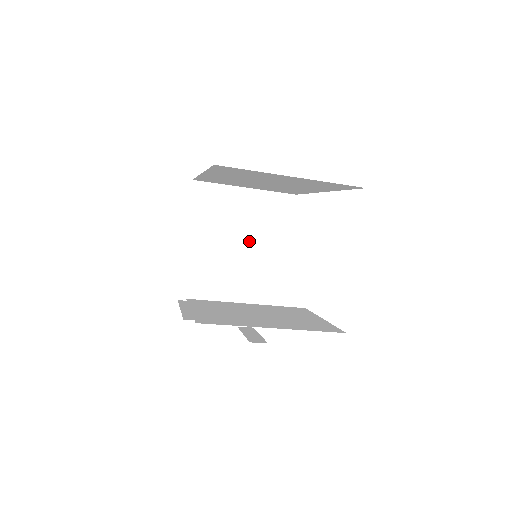
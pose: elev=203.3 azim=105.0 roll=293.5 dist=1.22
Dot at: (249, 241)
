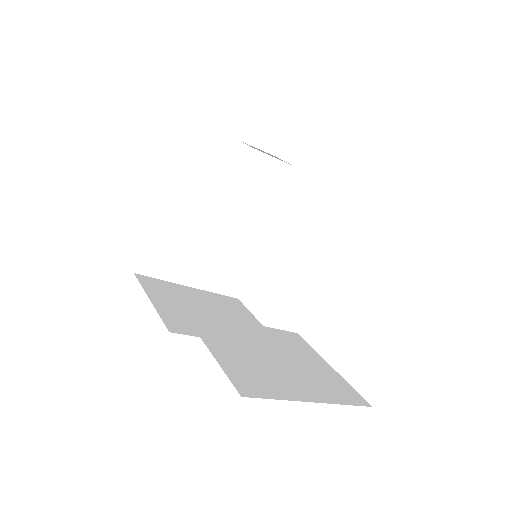
Dot at: (243, 227)
